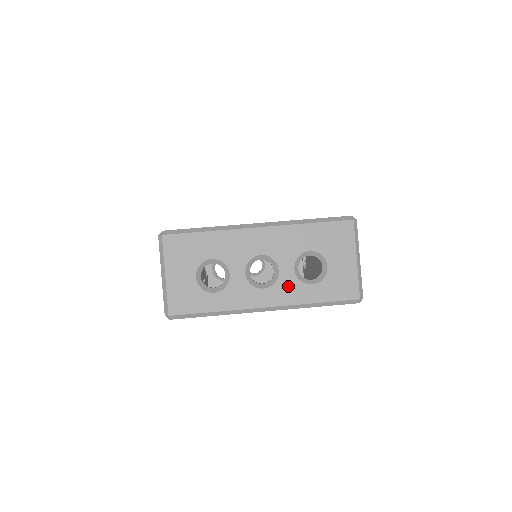
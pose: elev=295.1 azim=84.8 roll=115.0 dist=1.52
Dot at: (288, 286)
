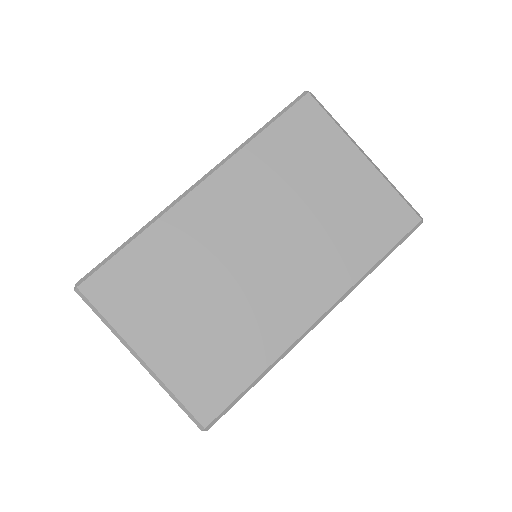
Dot at: occluded
